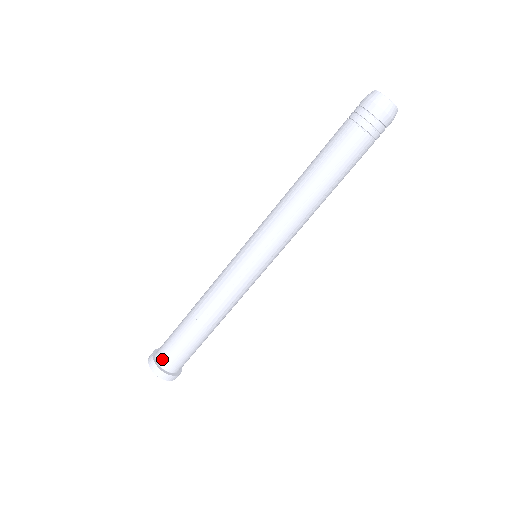
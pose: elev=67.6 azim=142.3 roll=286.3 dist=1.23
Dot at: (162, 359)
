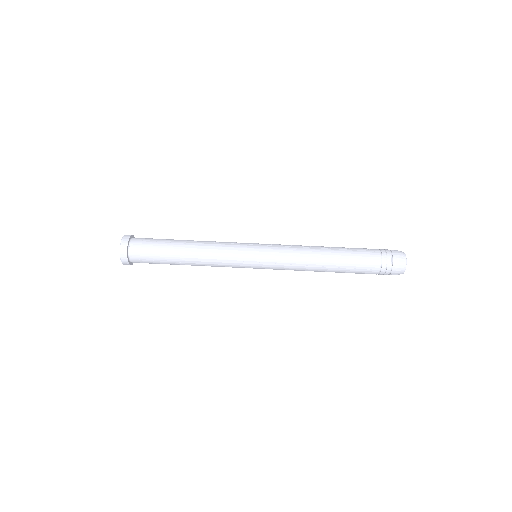
Dot at: (136, 241)
